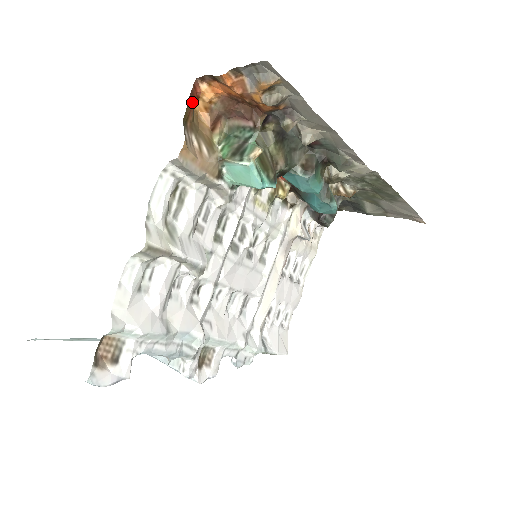
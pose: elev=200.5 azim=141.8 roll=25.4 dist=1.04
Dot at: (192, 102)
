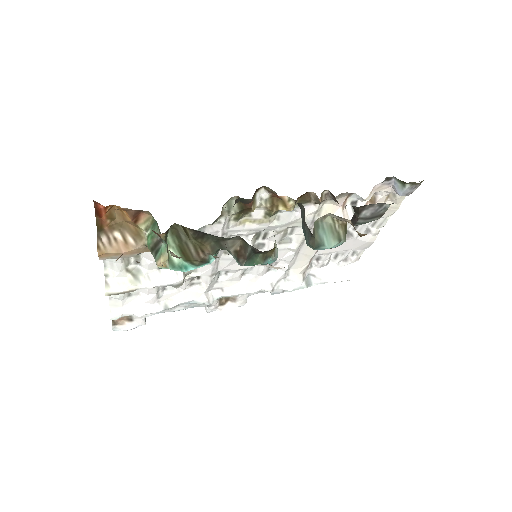
Dot at: (100, 215)
